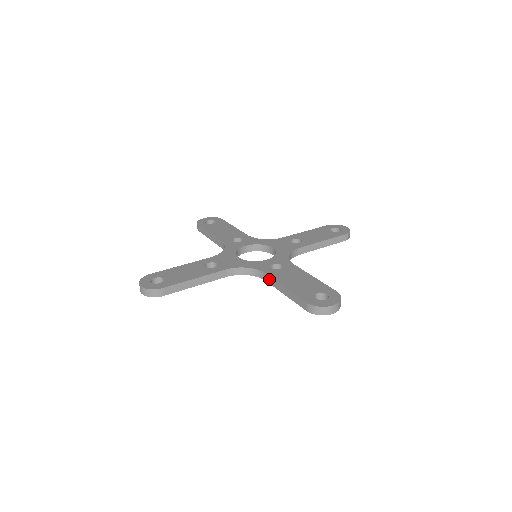
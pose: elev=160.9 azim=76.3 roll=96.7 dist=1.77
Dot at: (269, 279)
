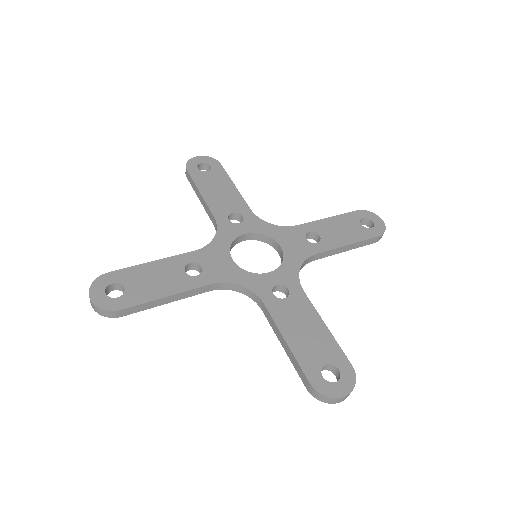
Dot at: (267, 314)
